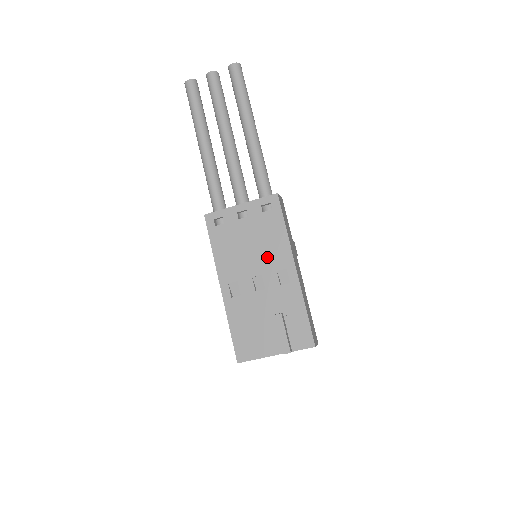
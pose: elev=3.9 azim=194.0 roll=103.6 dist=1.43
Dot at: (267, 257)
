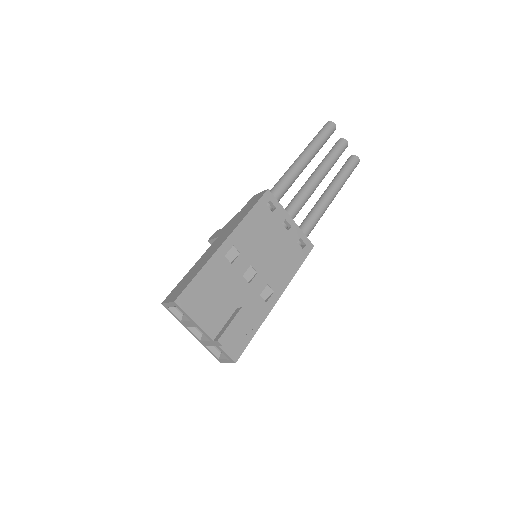
Dot at: (272, 268)
